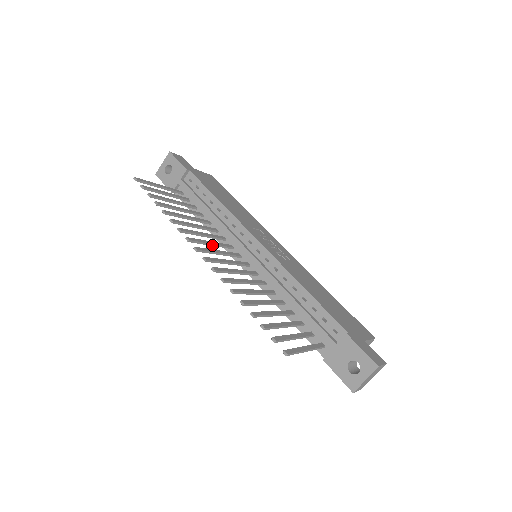
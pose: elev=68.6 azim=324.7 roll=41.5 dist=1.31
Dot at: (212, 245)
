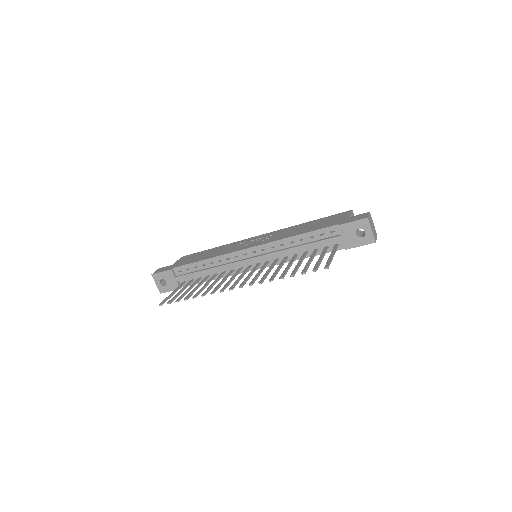
Dot at: (233, 279)
